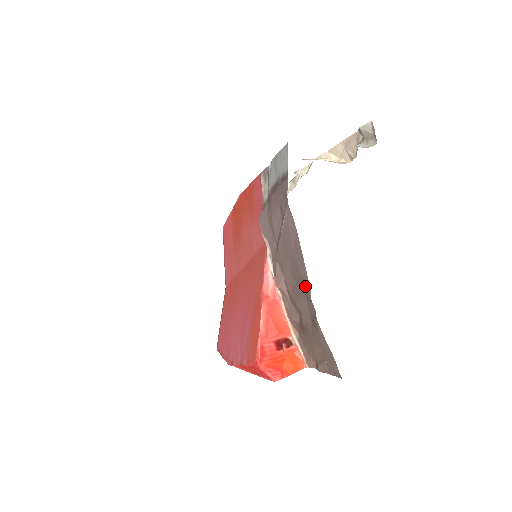
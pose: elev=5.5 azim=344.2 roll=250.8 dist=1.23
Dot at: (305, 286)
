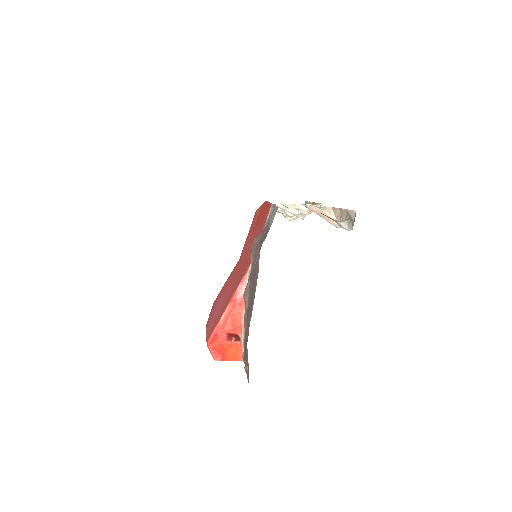
Dot at: (251, 312)
